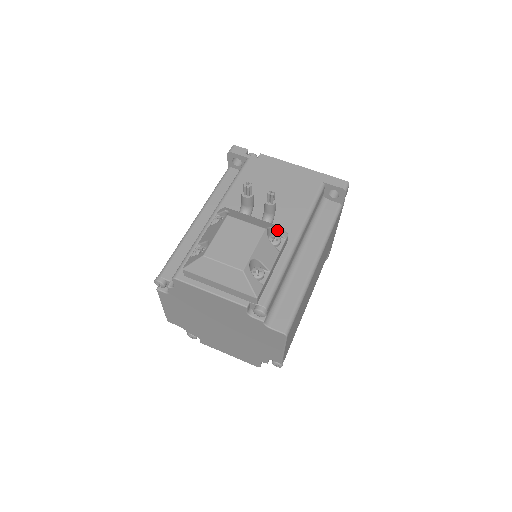
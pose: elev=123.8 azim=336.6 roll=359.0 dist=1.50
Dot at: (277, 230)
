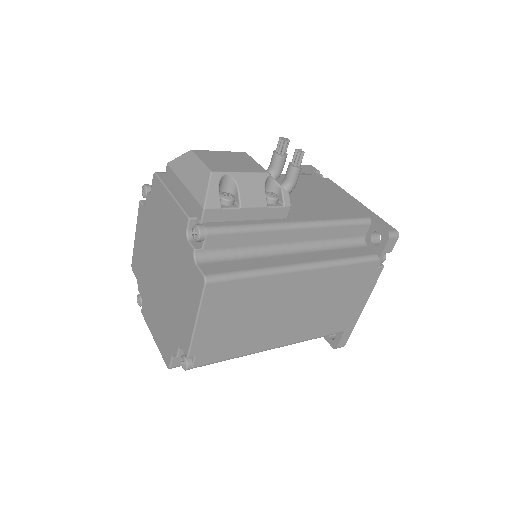
Dot at: (281, 189)
